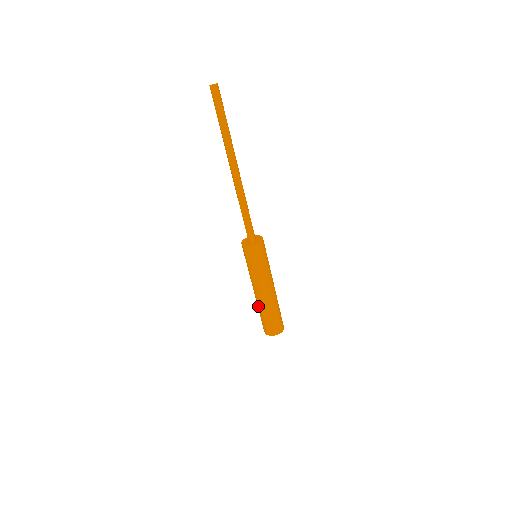
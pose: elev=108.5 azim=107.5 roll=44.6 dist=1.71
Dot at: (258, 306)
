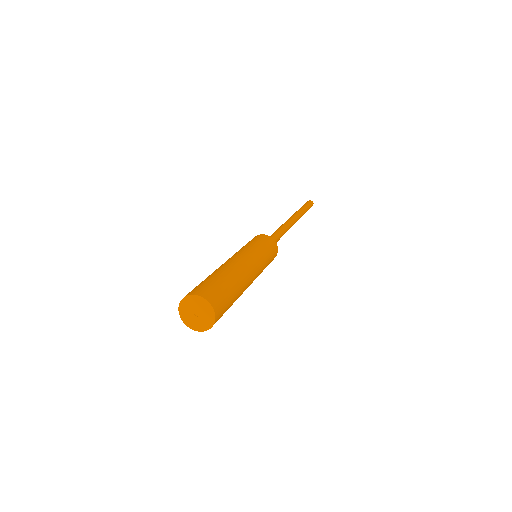
Dot at: occluded
